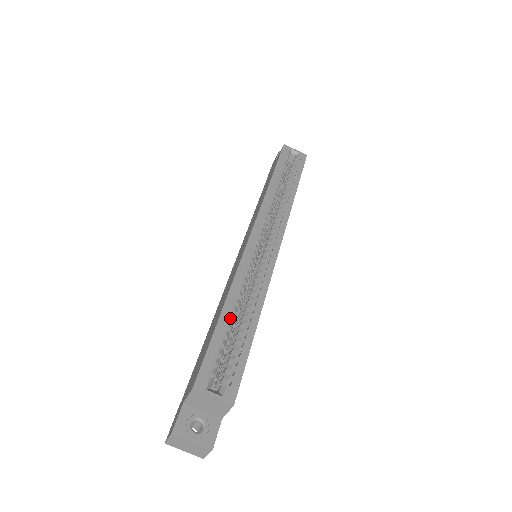
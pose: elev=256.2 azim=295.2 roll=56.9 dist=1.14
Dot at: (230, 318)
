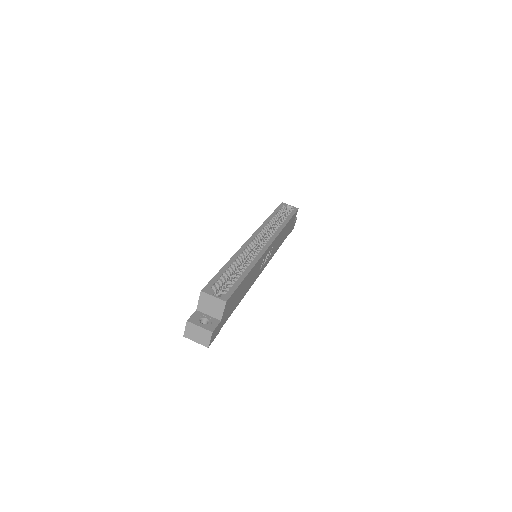
Dot at: (230, 269)
